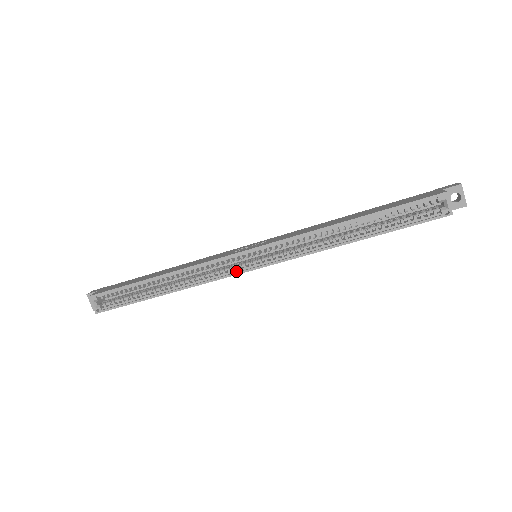
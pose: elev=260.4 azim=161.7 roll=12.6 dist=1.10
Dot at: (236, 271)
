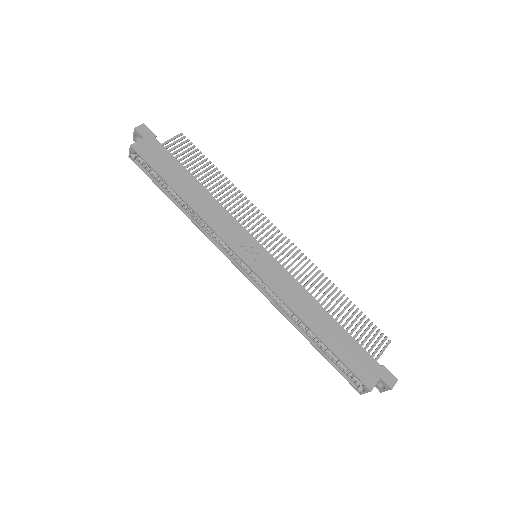
Dot at: (231, 257)
